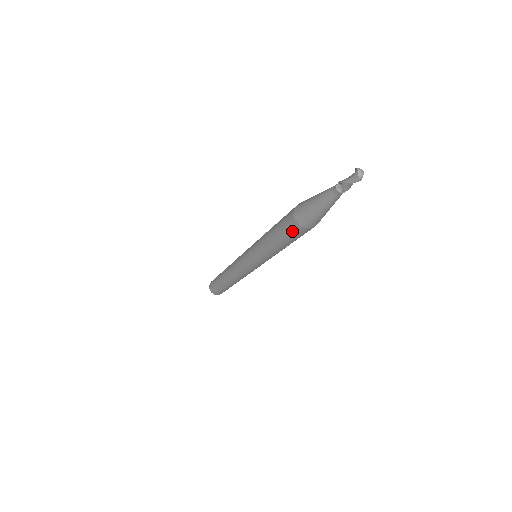
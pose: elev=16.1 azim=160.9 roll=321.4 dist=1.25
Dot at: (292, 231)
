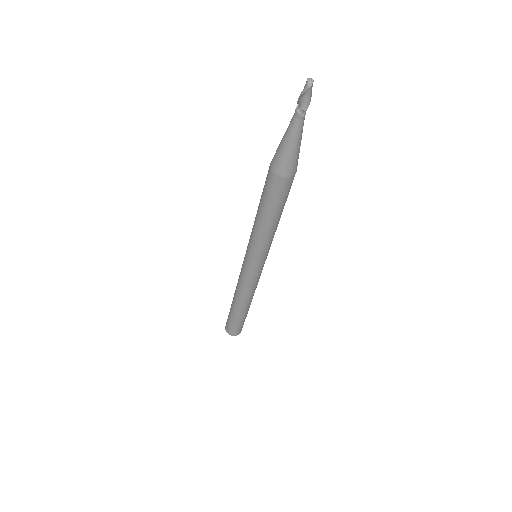
Dot at: (269, 185)
